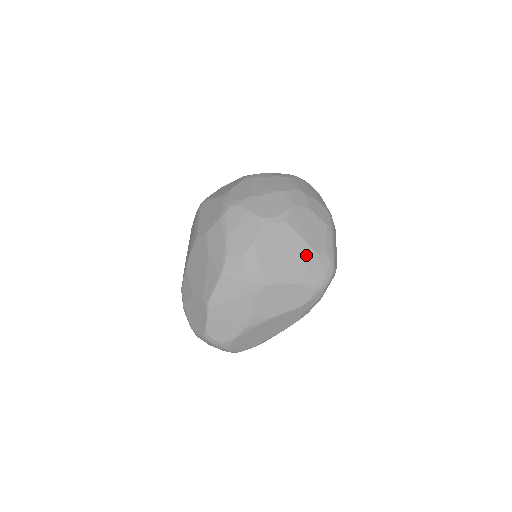
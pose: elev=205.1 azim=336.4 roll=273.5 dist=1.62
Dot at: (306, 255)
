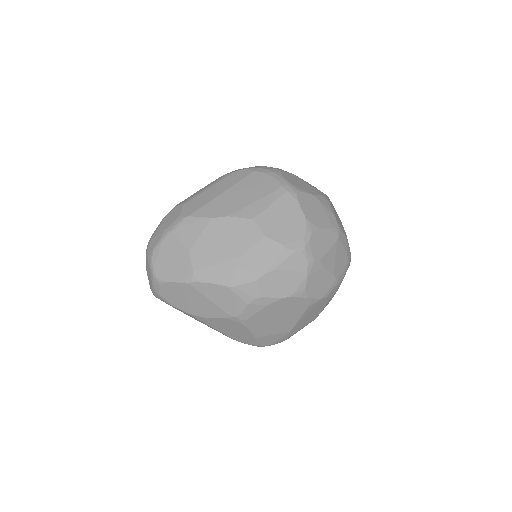
Dot at: (284, 329)
